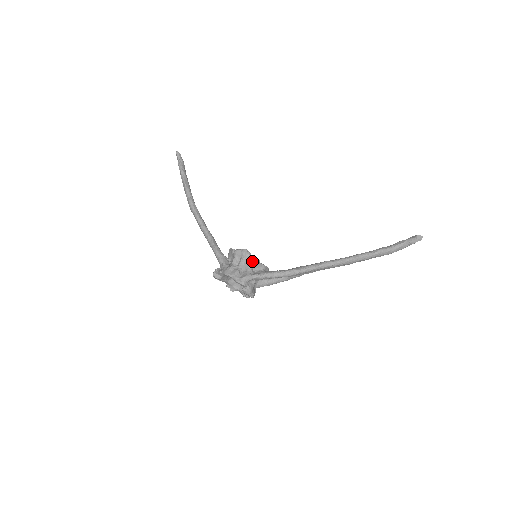
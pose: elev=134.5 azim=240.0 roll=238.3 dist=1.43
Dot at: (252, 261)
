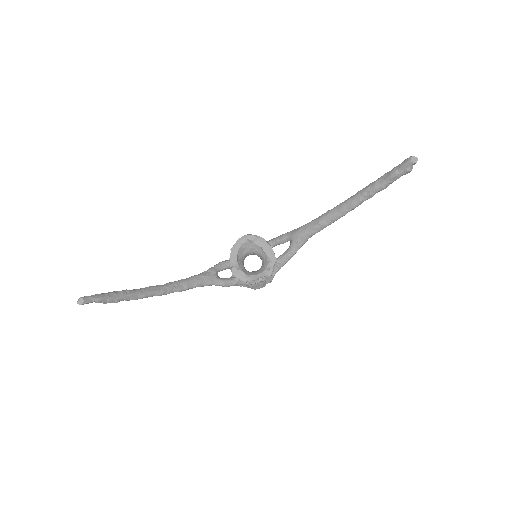
Dot at: (270, 276)
